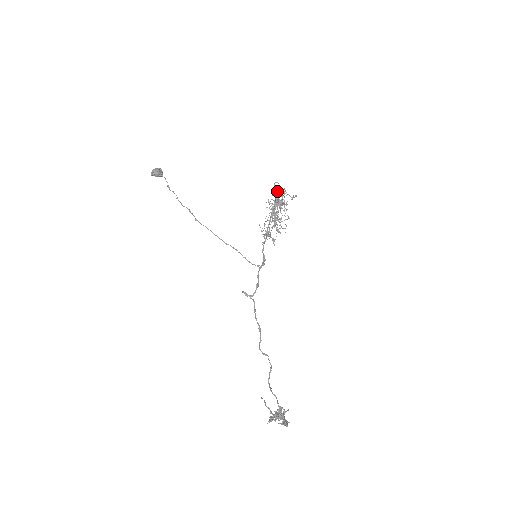
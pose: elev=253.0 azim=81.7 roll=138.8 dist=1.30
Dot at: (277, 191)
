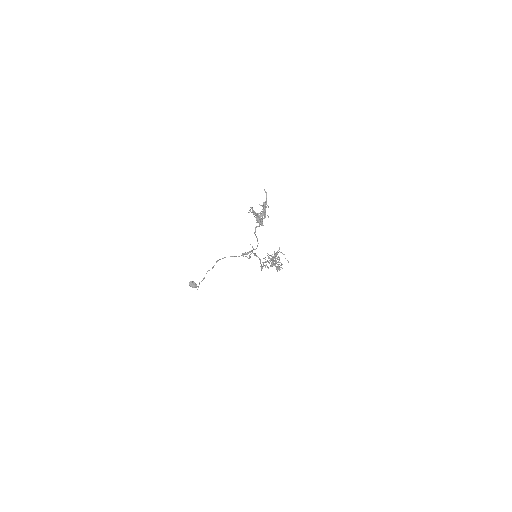
Dot at: occluded
